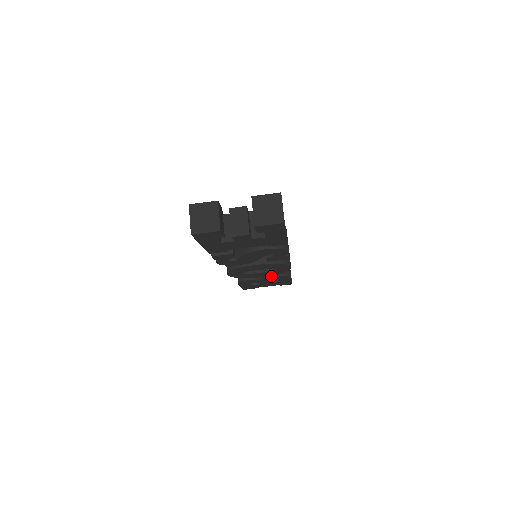
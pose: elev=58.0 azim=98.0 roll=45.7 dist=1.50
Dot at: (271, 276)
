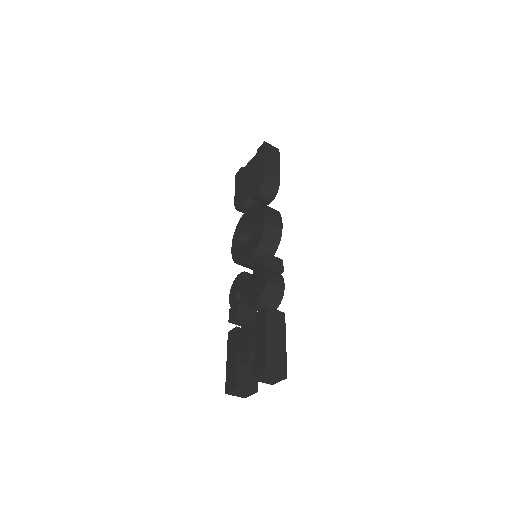
Dot at: (268, 204)
